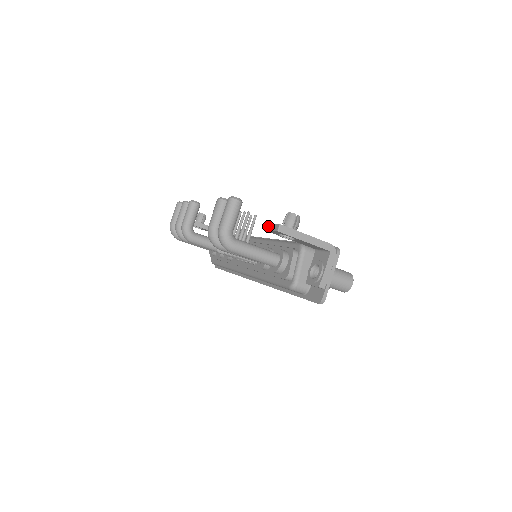
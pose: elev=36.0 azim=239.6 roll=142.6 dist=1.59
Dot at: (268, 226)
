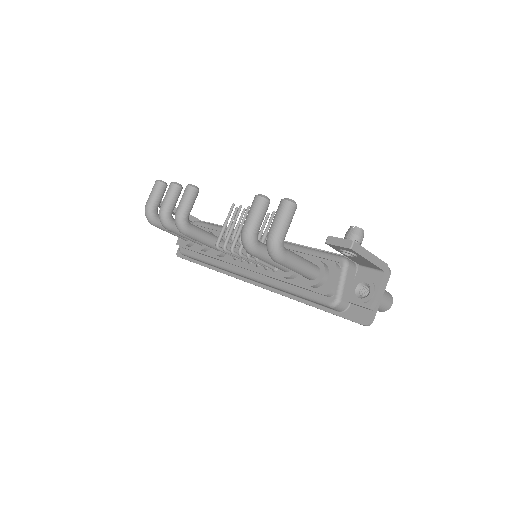
Dot at: (331, 239)
